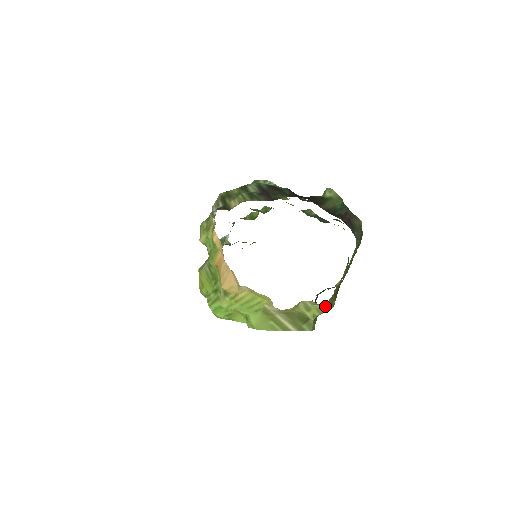
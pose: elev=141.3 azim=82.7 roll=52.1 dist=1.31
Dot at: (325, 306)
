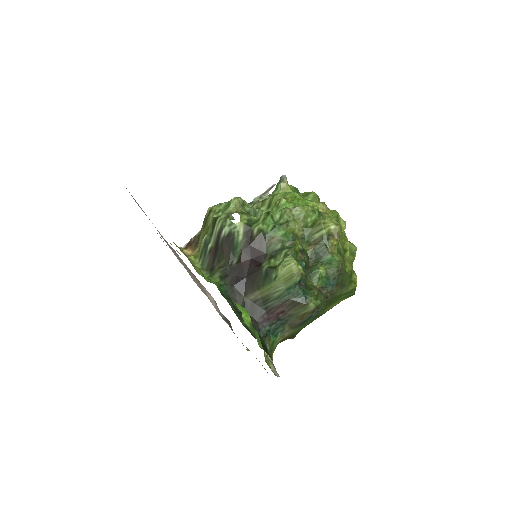
Dot at: occluded
